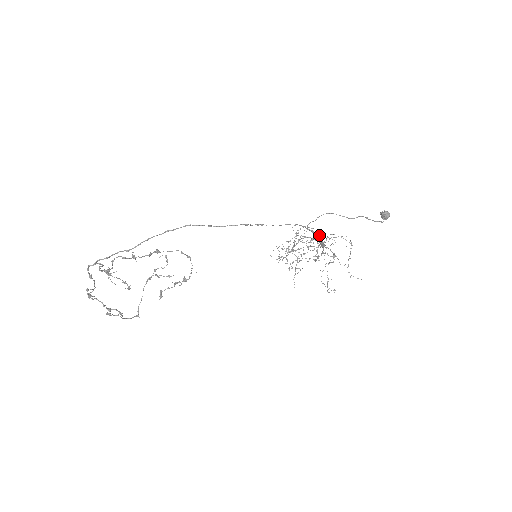
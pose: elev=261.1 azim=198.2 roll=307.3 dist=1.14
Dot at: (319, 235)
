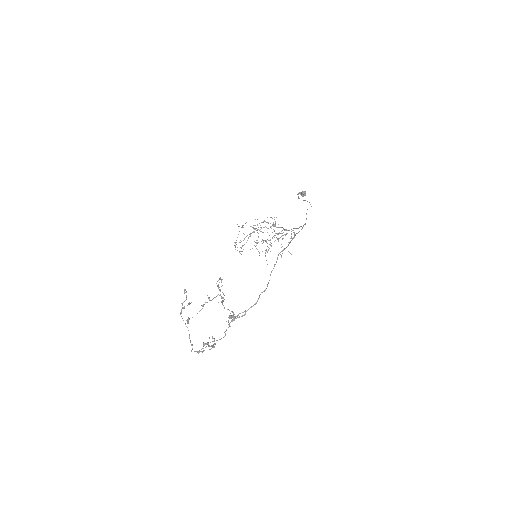
Dot at: occluded
